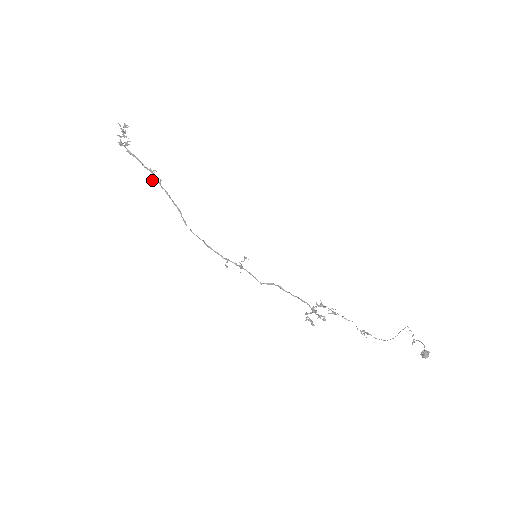
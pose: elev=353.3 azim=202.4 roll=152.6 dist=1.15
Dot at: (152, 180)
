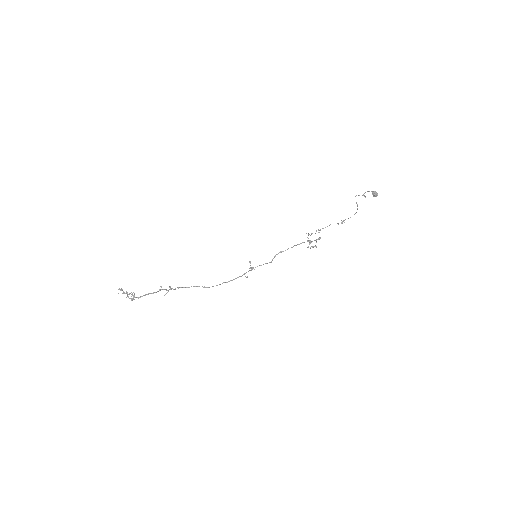
Dot at: (166, 293)
